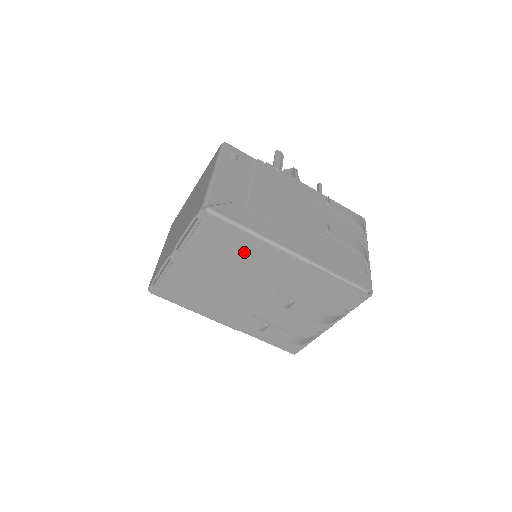
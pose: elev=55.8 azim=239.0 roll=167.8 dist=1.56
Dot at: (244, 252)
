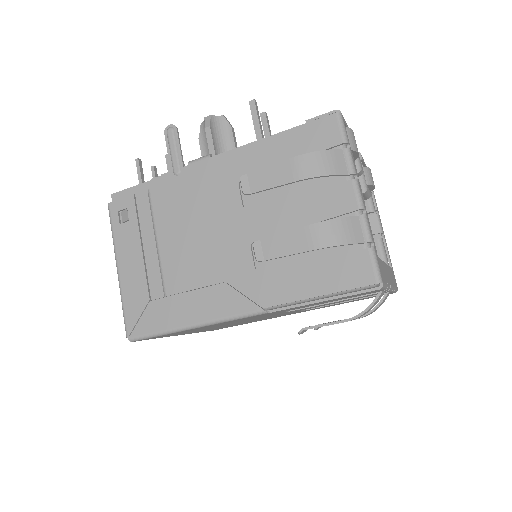
Dot at: occluded
